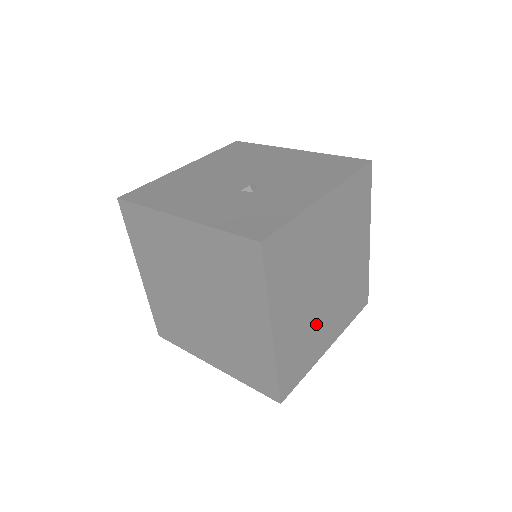
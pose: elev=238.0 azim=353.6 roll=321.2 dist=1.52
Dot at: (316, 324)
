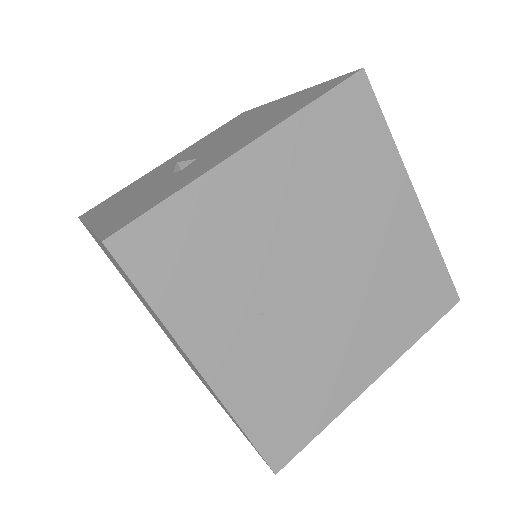
Dot at: (319, 348)
